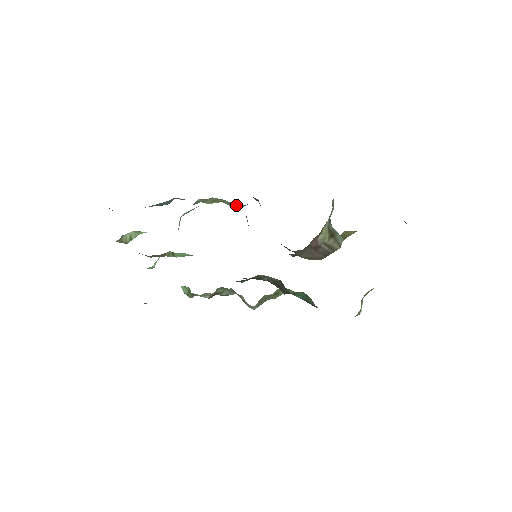
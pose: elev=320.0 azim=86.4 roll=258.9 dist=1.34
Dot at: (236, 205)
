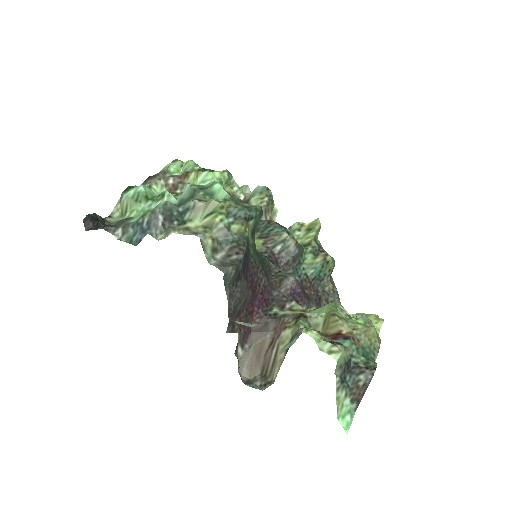
Dot at: (228, 235)
